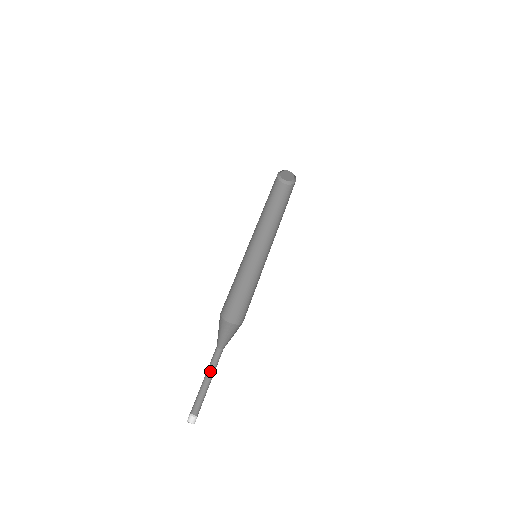
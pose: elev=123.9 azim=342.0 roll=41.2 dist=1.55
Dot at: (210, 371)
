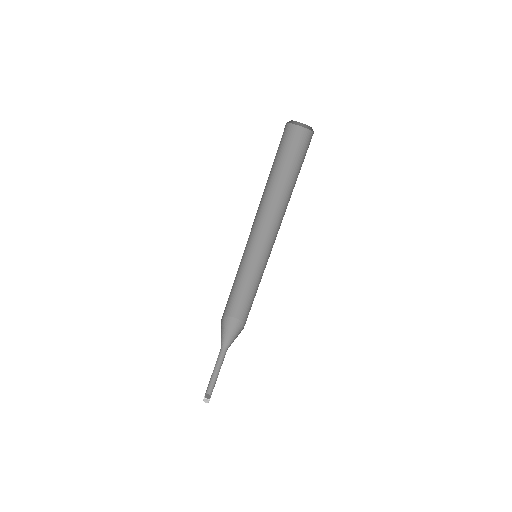
Dot at: (220, 365)
